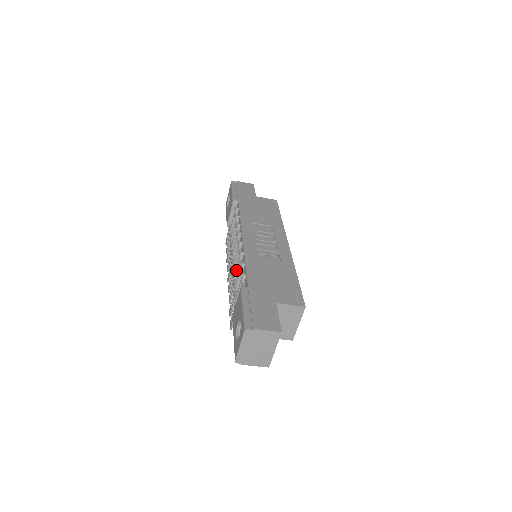
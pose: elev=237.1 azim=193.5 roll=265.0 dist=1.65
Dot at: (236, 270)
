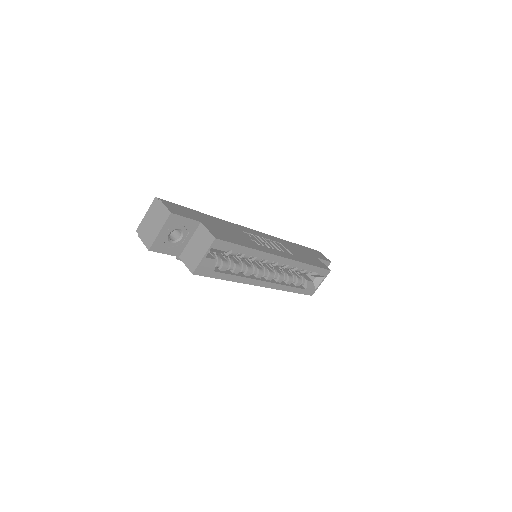
Dot at: occluded
